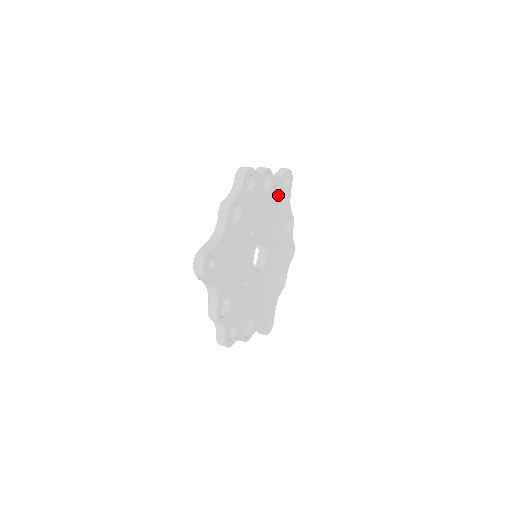
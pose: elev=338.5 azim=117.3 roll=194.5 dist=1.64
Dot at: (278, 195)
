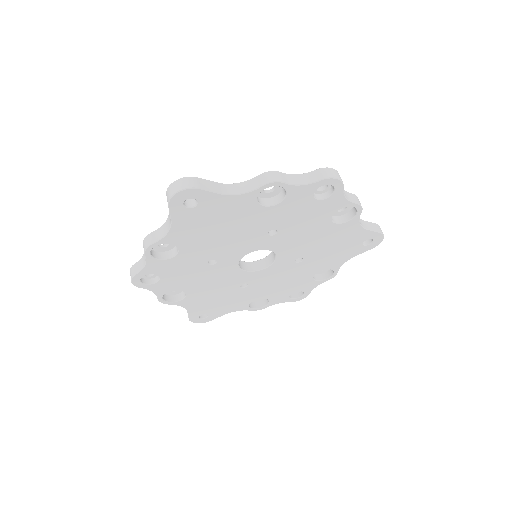
Dot at: (342, 239)
